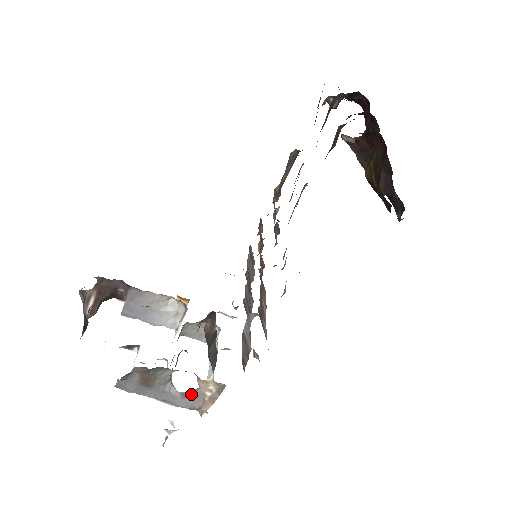
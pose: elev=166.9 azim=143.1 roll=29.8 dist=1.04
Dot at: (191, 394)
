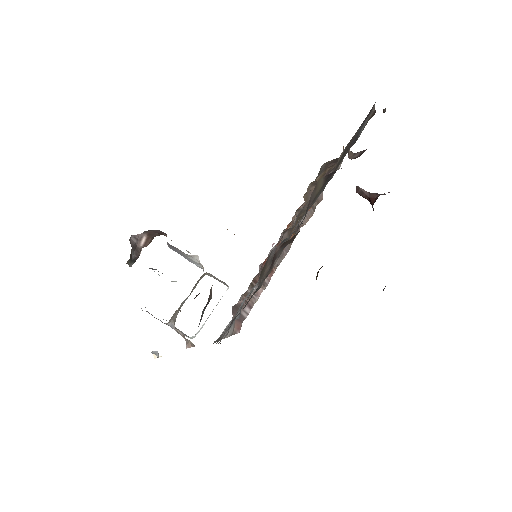
Dot at: (181, 335)
